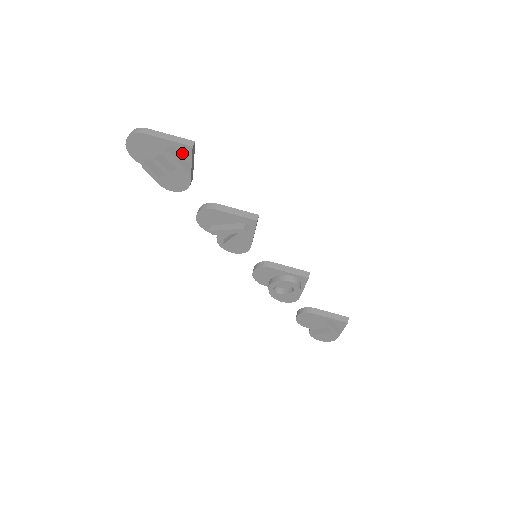
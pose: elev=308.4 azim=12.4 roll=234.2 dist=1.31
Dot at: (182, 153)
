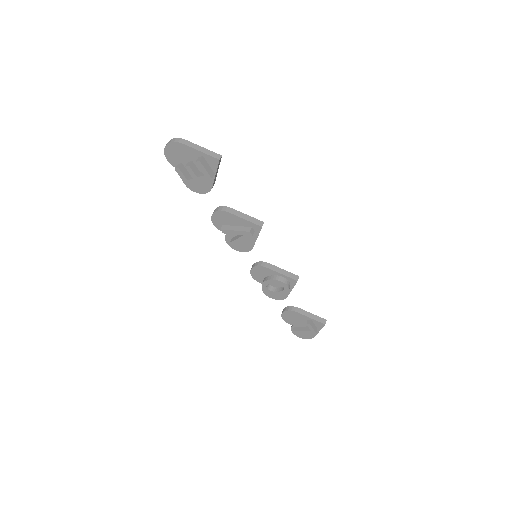
Dot at: (210, 163)
